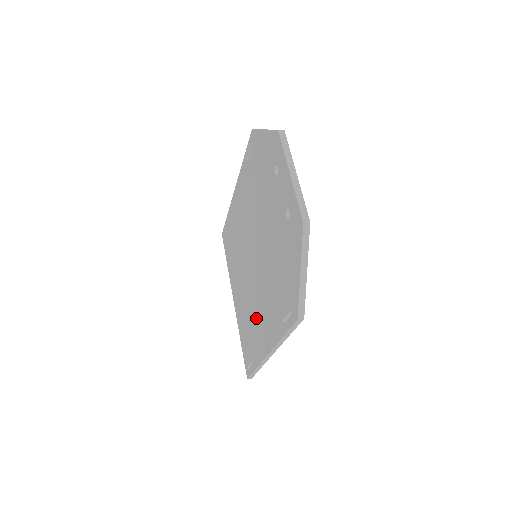
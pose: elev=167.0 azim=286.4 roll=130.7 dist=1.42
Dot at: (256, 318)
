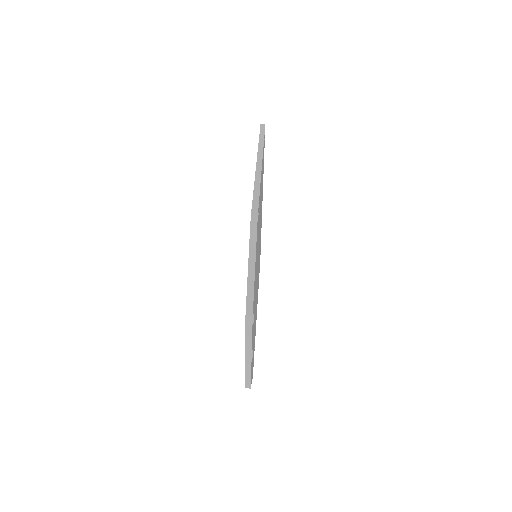
Dot at: occluded
